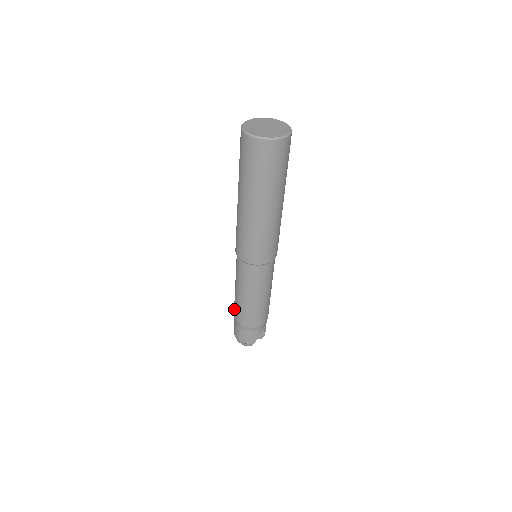
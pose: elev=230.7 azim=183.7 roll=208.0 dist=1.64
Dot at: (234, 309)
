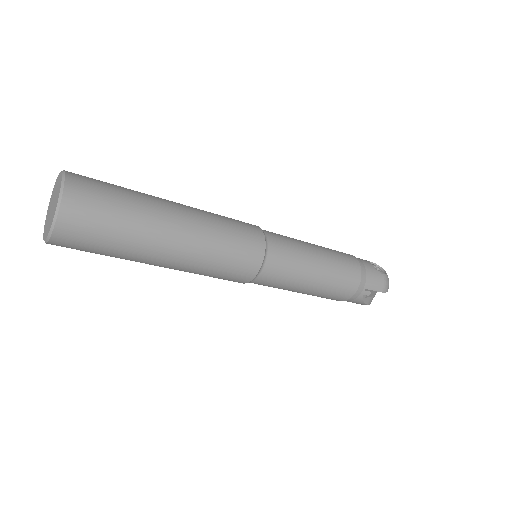
Dot at: occluded
